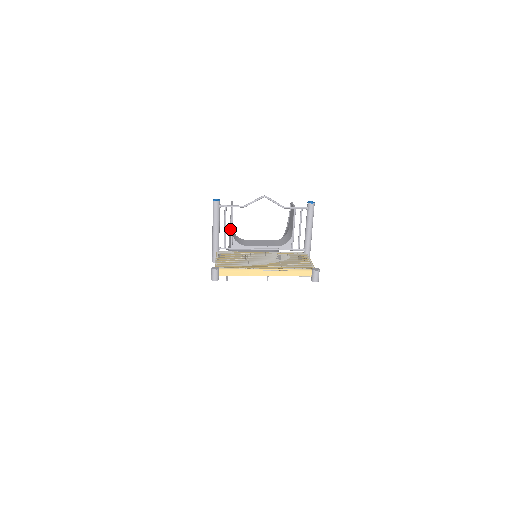
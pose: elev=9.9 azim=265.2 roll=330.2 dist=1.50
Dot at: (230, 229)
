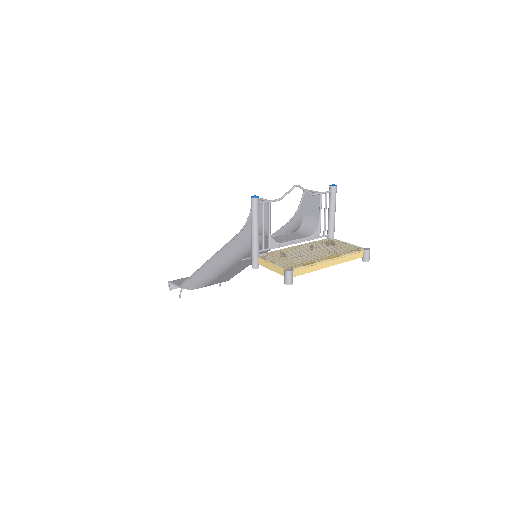
Dot at: (242, 230)
